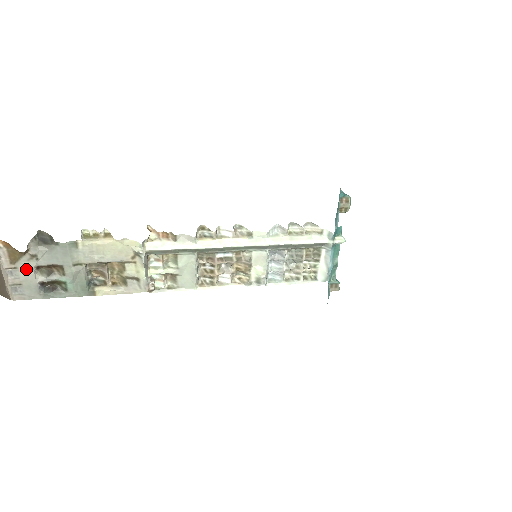
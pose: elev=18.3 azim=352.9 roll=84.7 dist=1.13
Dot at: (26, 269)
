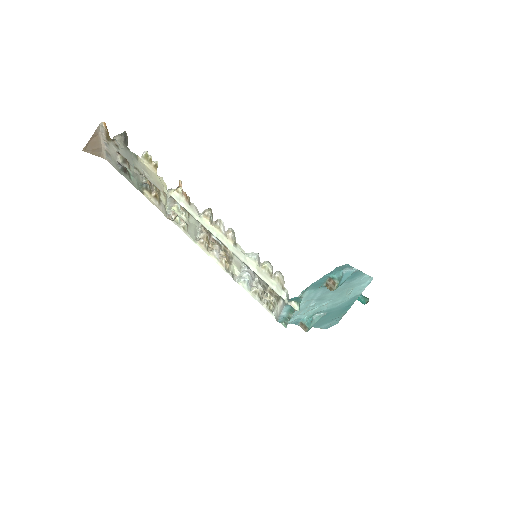
Dot at: (113, 149)
